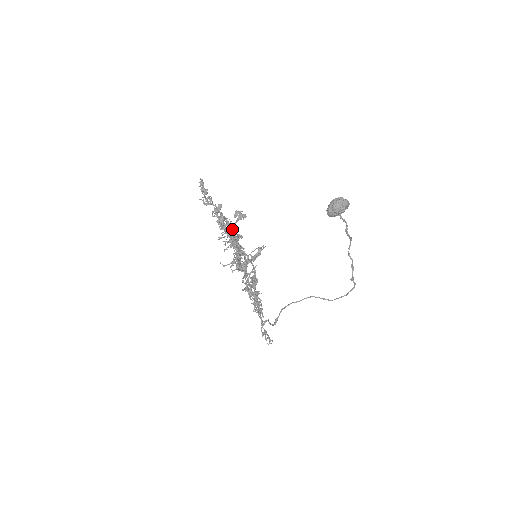
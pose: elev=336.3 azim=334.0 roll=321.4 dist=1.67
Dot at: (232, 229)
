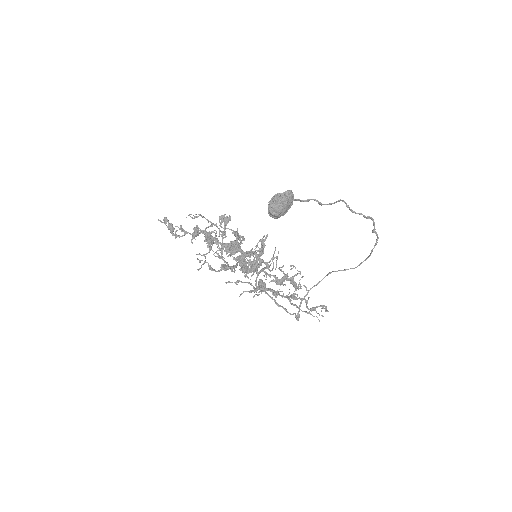
Dot at: (224, 237)
